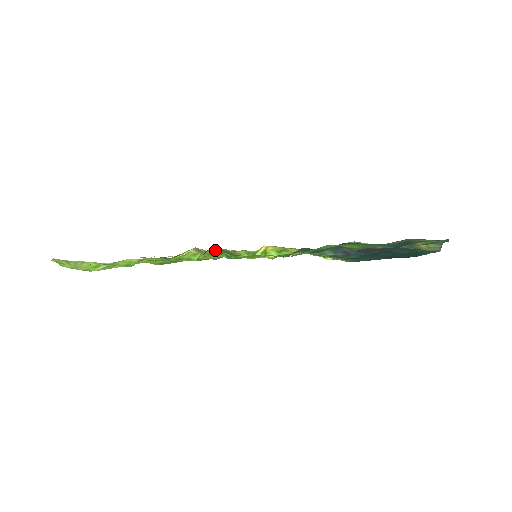
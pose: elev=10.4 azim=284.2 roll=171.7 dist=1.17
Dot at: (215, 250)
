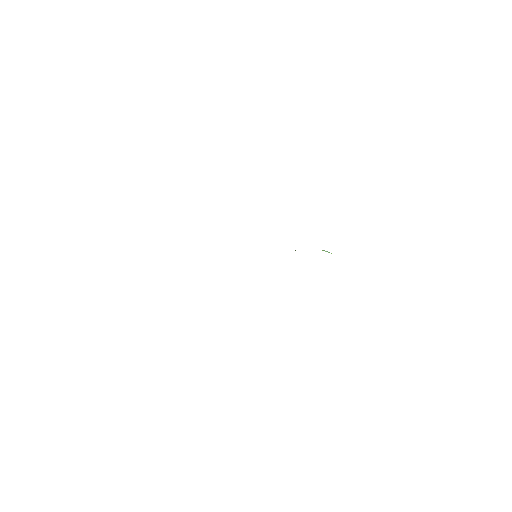
Dot at: occluded
